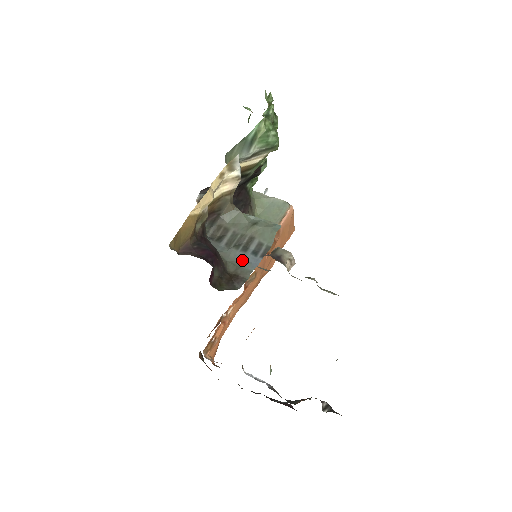
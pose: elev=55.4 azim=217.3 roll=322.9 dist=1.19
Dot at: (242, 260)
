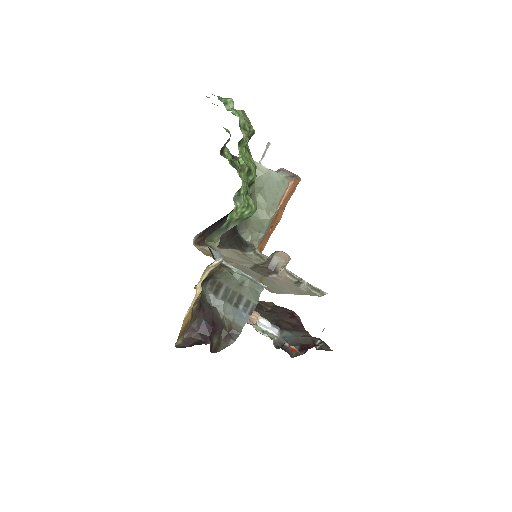
Dot at: (235, 315)
